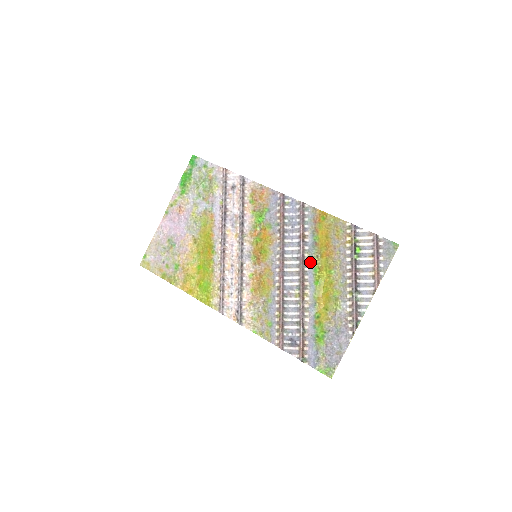
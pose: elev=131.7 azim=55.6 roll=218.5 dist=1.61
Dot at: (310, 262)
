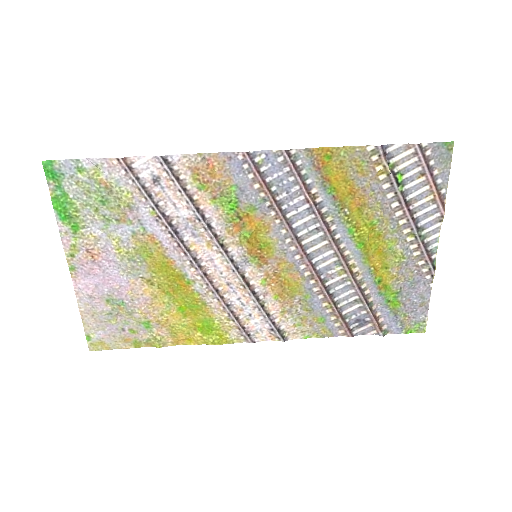
Dot at: (338, 225)
